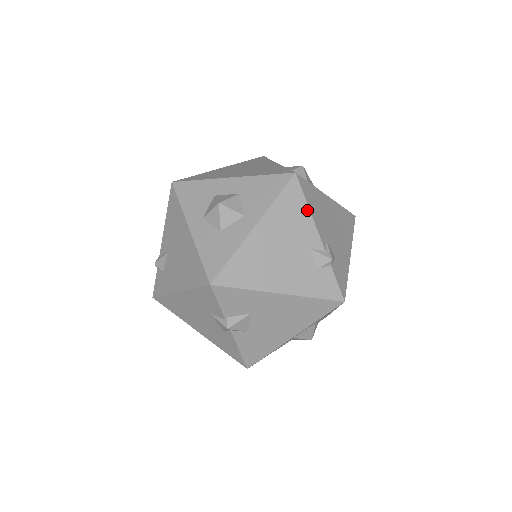
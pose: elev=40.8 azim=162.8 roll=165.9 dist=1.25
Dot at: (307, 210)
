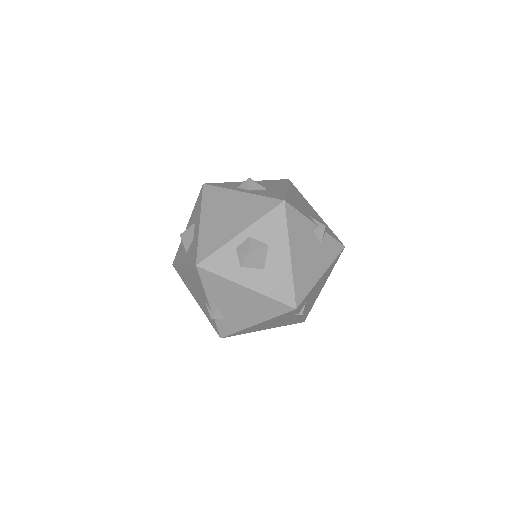
Dot at: (203, 287)
